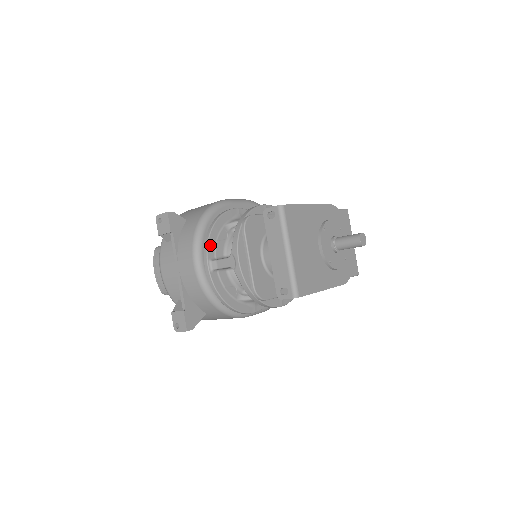
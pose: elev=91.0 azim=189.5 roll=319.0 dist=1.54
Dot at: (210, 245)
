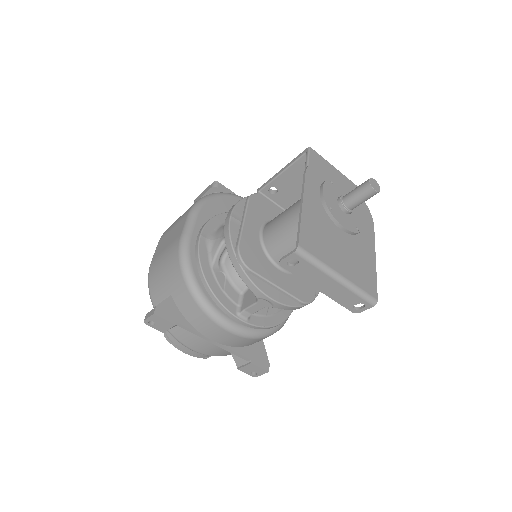
Dot at: (224, 302)
